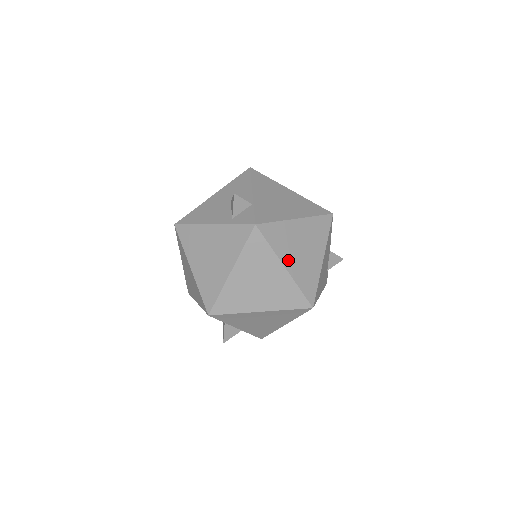
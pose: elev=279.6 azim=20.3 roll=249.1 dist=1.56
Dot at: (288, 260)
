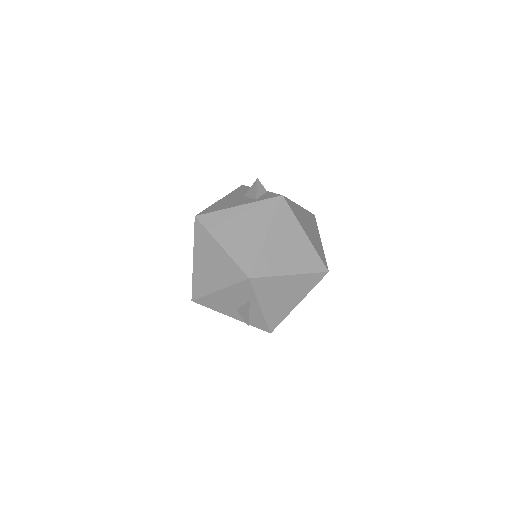
Dot at: (305, 230)
